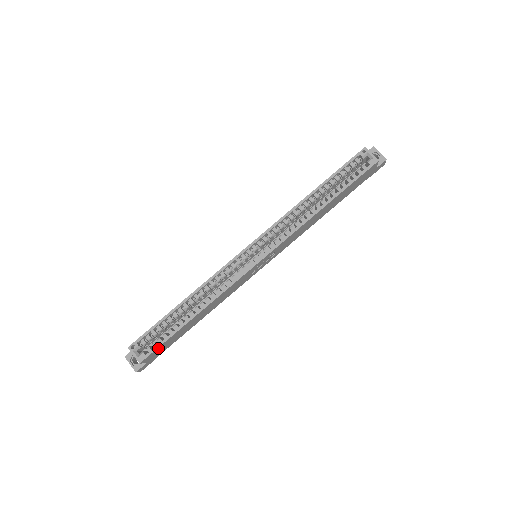
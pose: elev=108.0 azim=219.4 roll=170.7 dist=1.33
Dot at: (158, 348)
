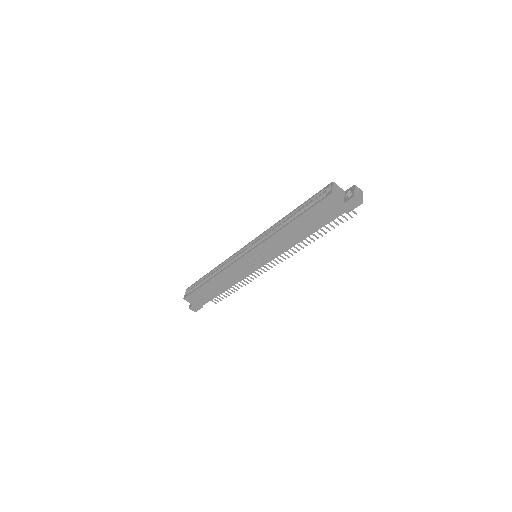
Dot at: (193, 294)
